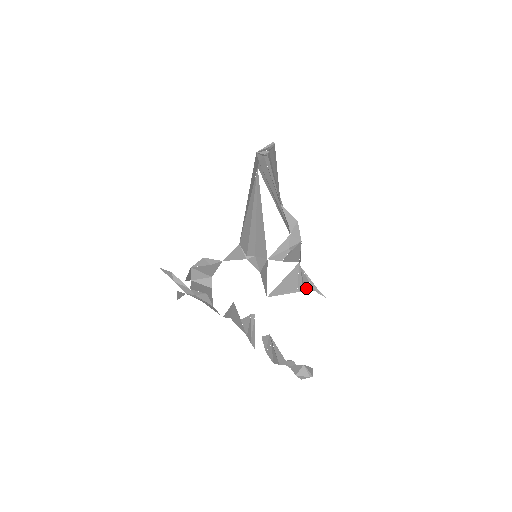
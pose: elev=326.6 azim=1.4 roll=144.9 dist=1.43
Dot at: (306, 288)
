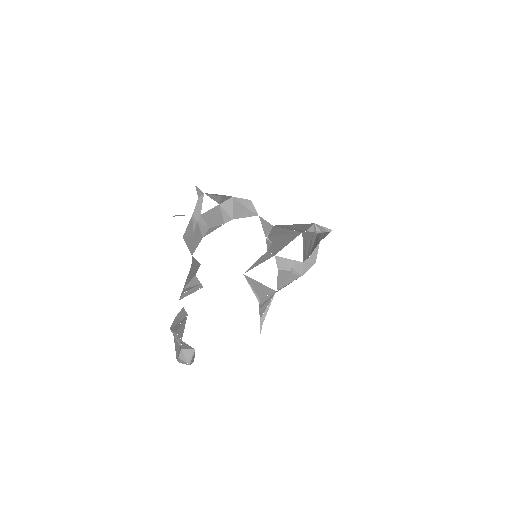
Dot at: (261, 309)
